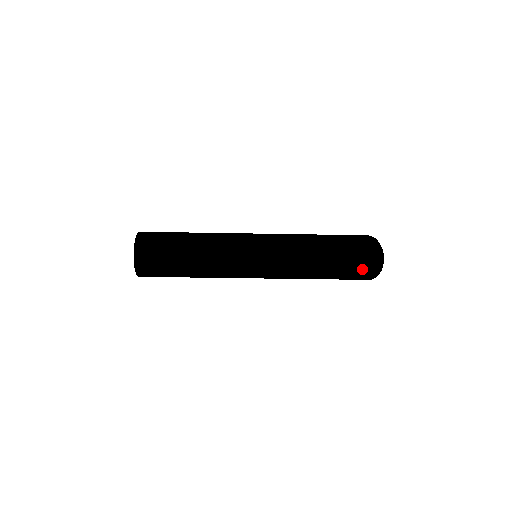
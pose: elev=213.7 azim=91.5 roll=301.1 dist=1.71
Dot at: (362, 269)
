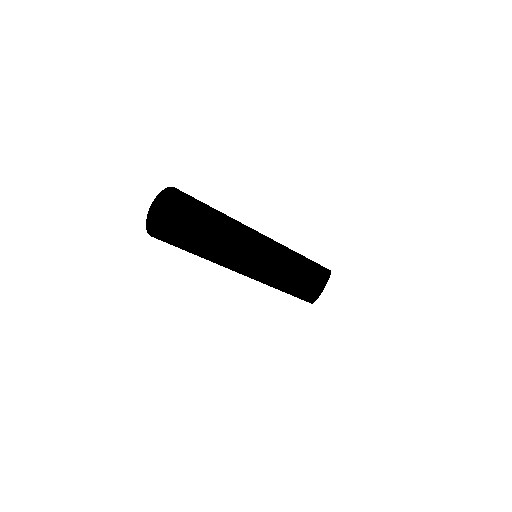
Dot at: occluded
